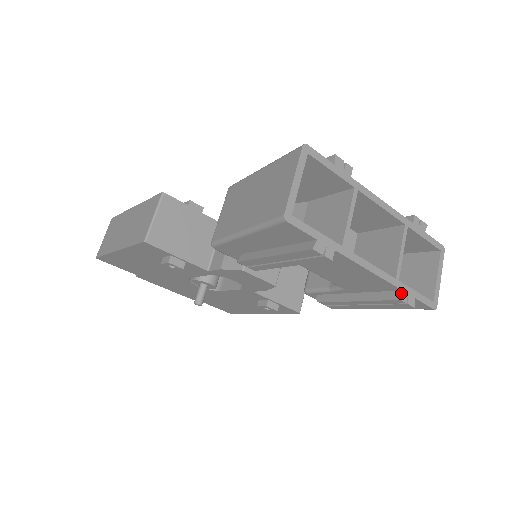
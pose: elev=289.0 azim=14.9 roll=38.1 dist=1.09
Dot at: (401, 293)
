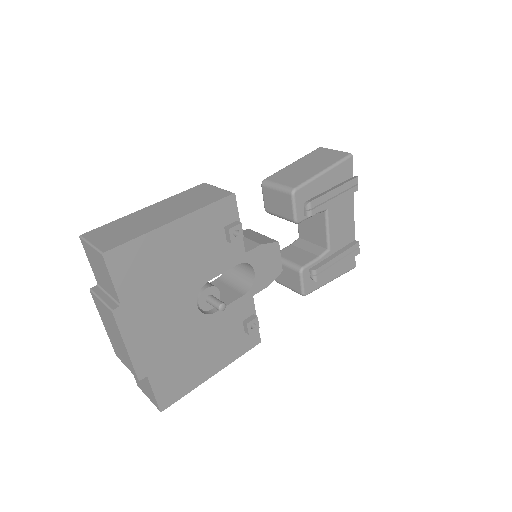
Dot at: occluded
